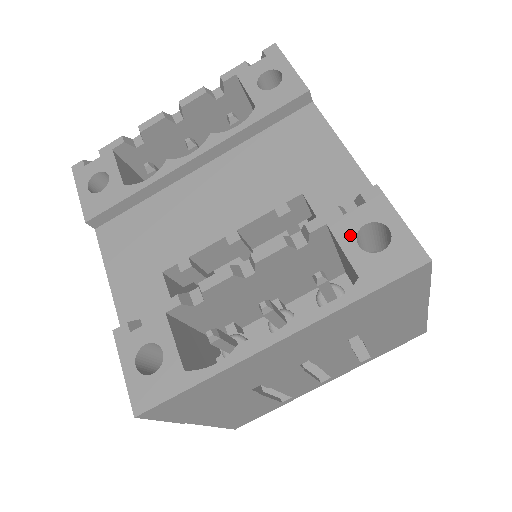
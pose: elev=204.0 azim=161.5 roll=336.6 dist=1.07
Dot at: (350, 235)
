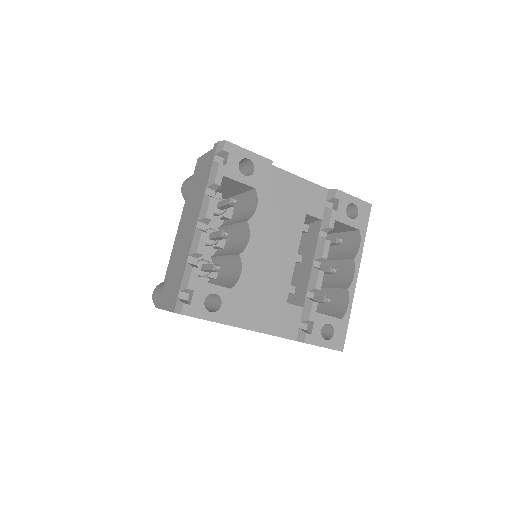
Dot at: (345, 217)
